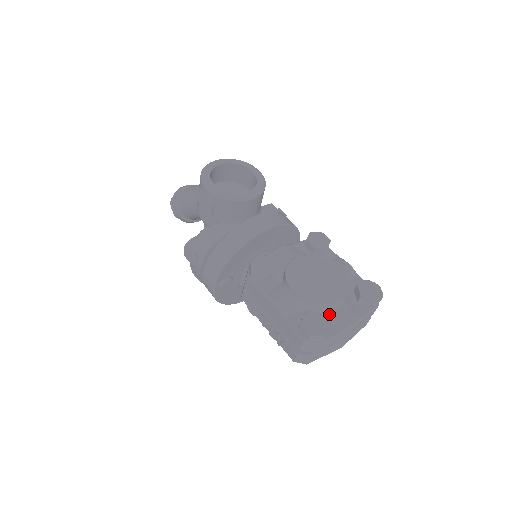
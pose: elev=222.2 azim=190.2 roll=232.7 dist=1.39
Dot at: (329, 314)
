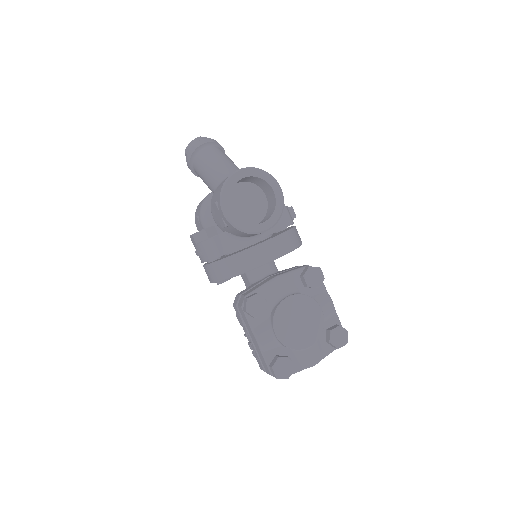
Dot at: (298, 354)
